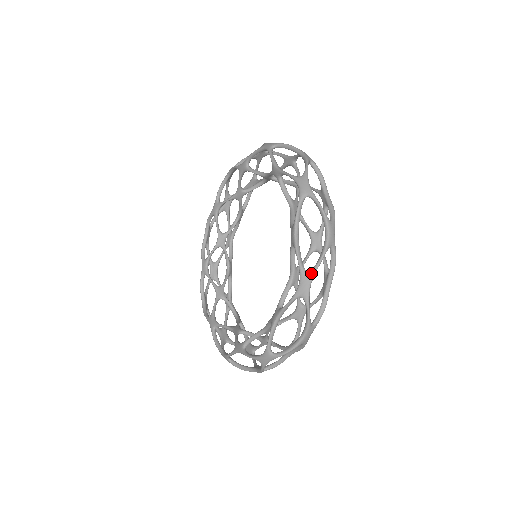
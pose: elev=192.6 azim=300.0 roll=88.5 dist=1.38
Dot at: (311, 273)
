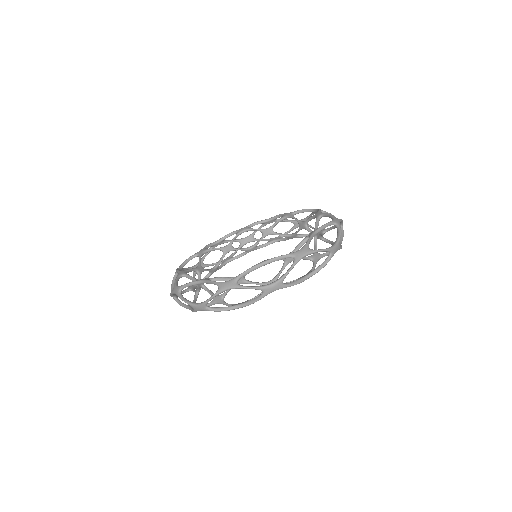
Dot at: (340, 219)
